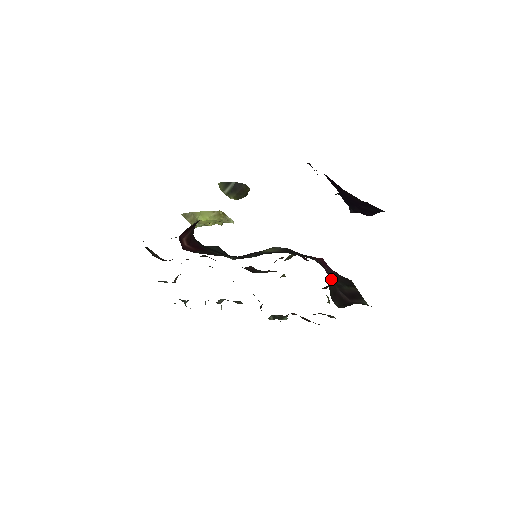
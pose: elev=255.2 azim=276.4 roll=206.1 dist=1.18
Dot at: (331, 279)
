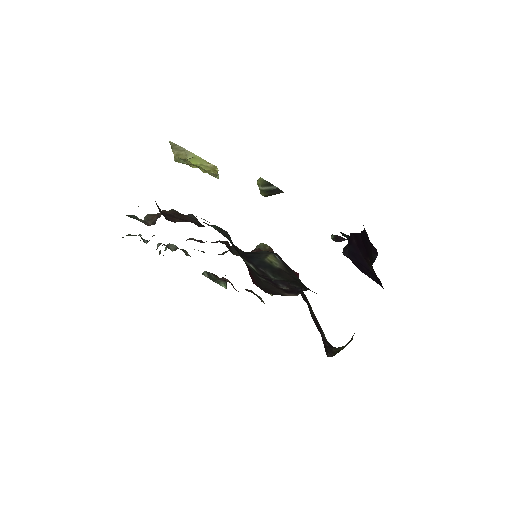
Dot at: occluded
